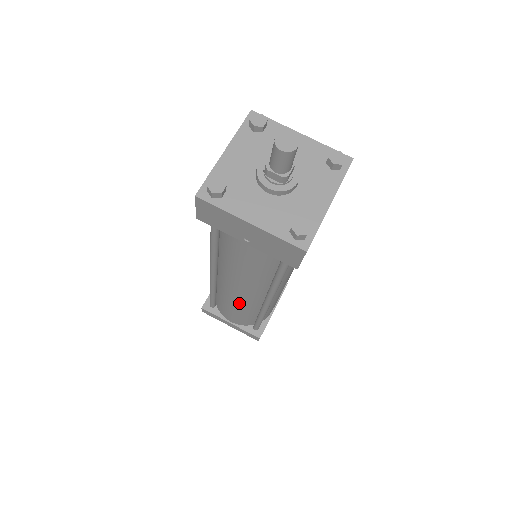
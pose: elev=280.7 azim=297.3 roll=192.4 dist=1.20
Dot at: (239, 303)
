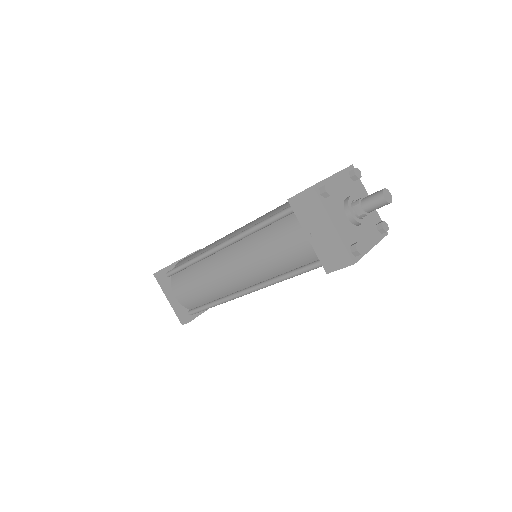
Dot at: (216, 282)
